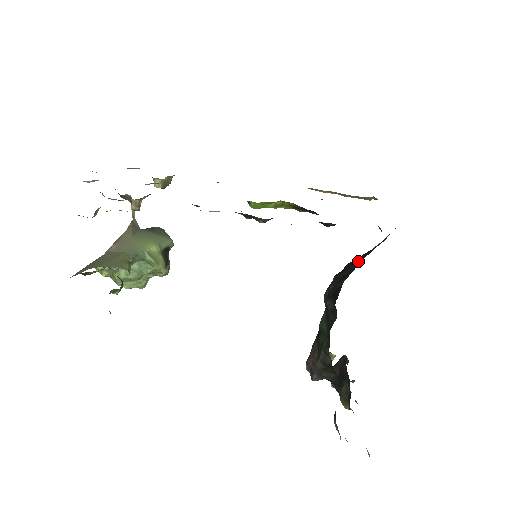
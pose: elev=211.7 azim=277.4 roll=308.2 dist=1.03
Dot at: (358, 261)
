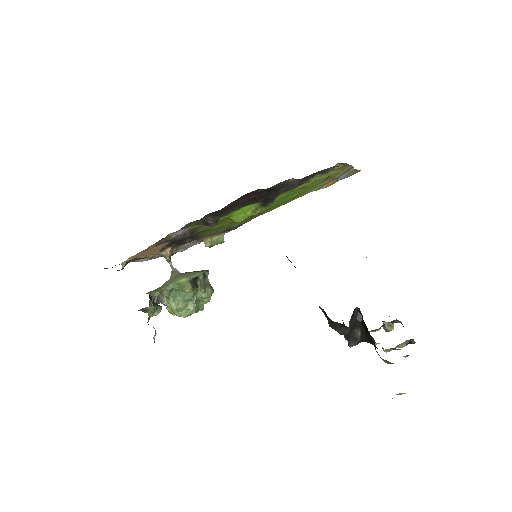
Dot at: occluded
